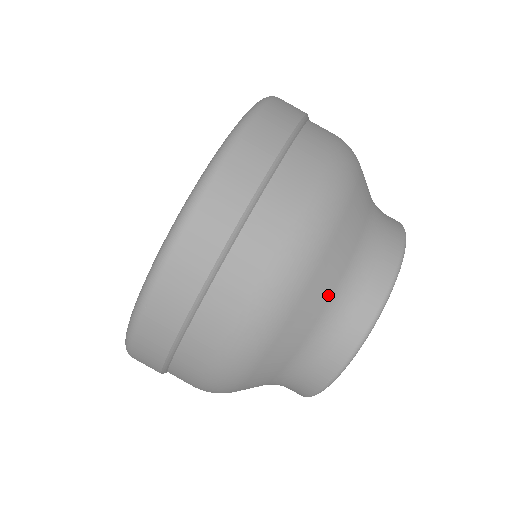
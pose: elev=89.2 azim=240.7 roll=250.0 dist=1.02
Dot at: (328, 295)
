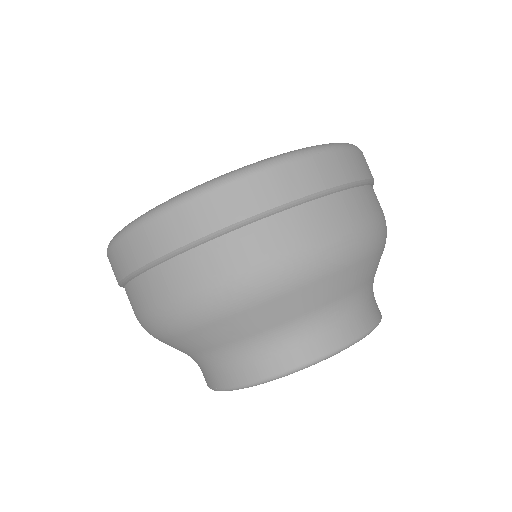
Dot at: (233, 339)
